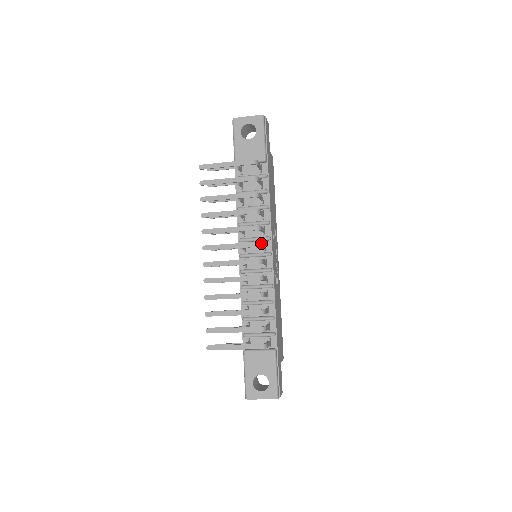
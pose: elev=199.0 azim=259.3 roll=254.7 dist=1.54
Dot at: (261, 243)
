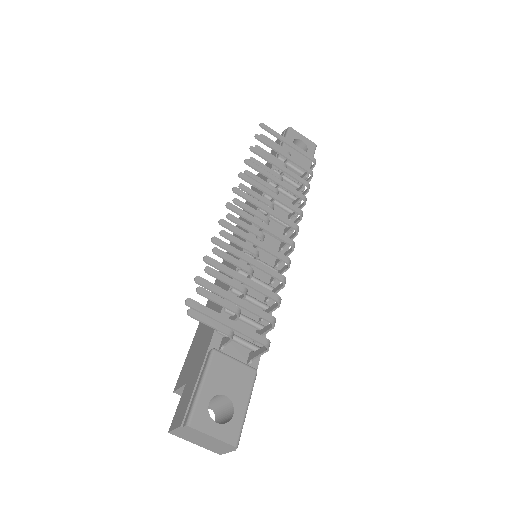
Dot at: (298, 231)
